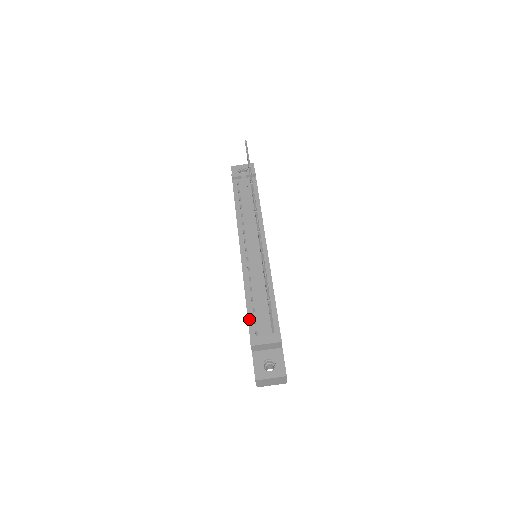
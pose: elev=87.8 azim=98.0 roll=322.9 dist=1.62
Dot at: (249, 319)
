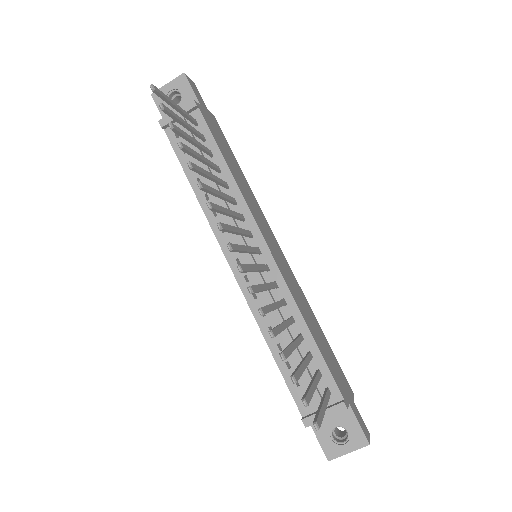
Dot at: (287, 381)
